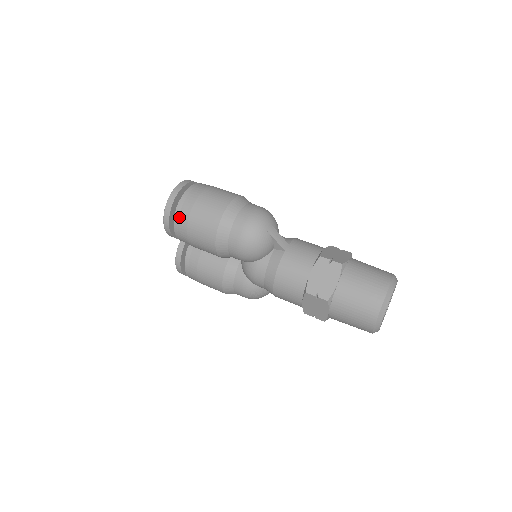
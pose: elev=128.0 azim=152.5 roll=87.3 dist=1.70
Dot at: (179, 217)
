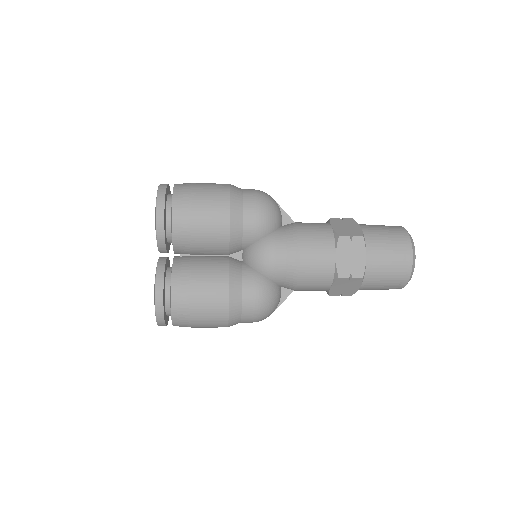
Dot at: (179, 194)
